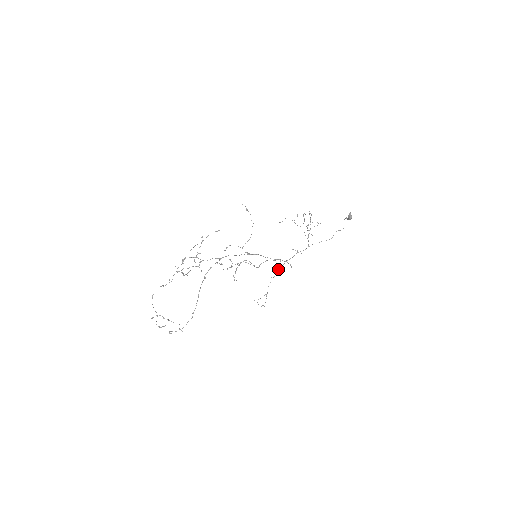
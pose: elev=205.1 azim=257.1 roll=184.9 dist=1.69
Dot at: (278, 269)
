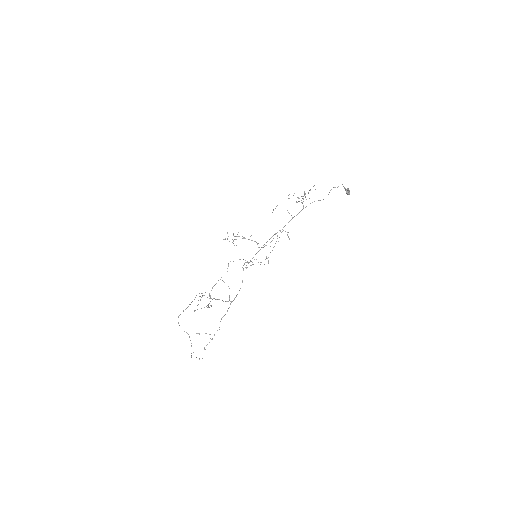
Dot at: (276, 241)
